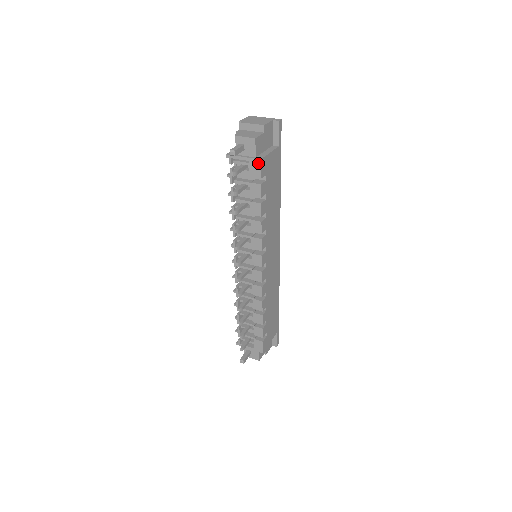
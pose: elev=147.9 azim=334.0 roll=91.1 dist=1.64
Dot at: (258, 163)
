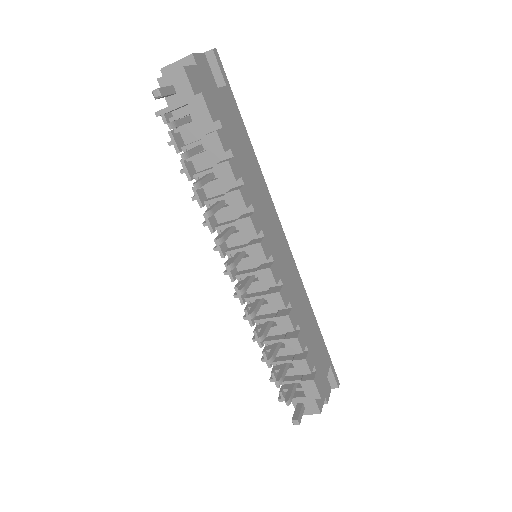
Dot at: (200, 100)
